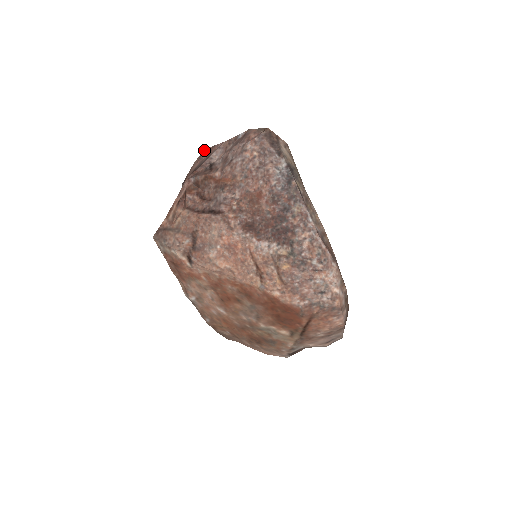
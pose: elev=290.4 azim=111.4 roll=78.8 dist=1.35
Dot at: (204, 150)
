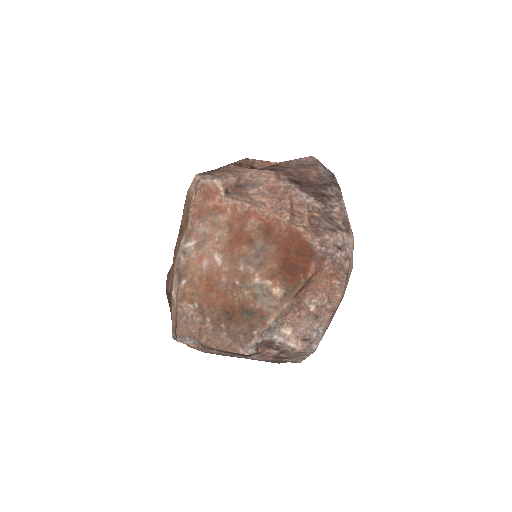
Dot at: occluded
